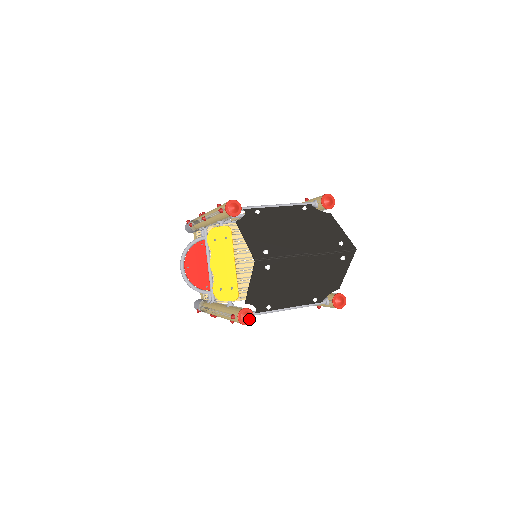
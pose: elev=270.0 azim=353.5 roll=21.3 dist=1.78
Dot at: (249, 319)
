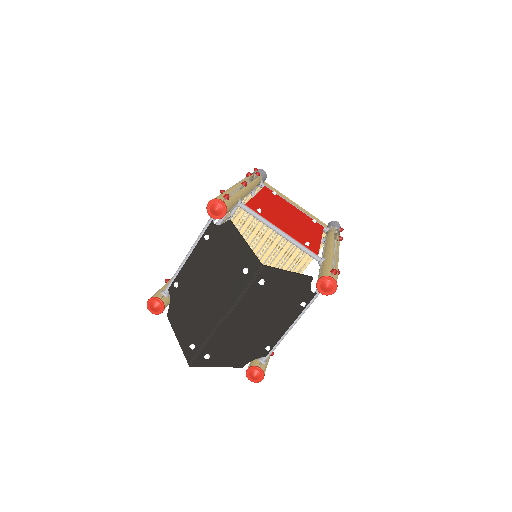
Dot at: (259, 375)
